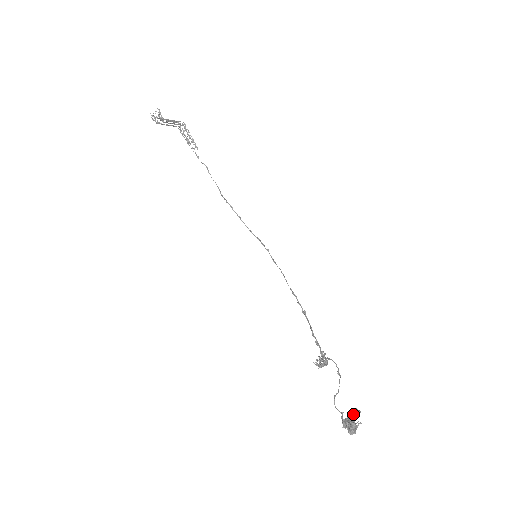
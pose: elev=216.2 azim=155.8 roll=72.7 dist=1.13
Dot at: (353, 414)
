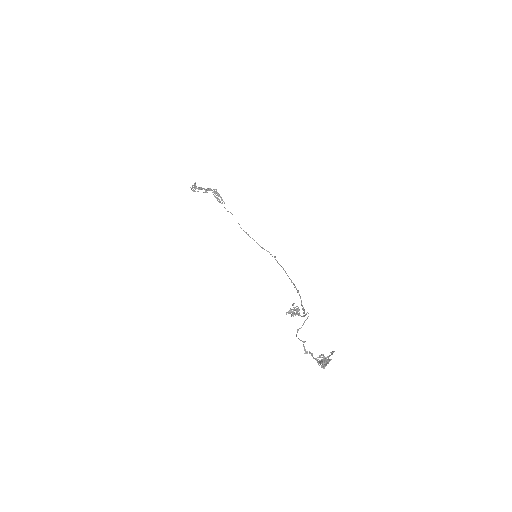
Dot at: (329, 355)
